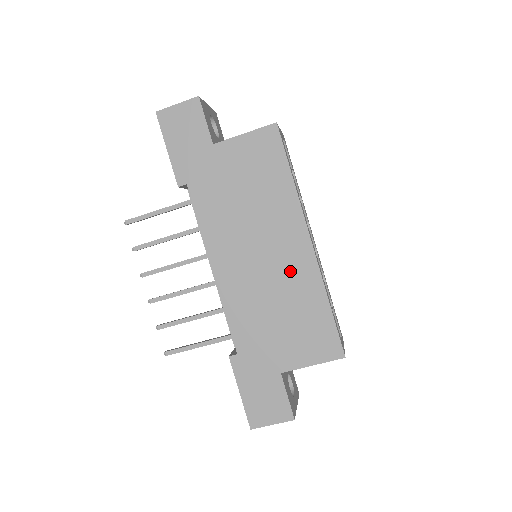
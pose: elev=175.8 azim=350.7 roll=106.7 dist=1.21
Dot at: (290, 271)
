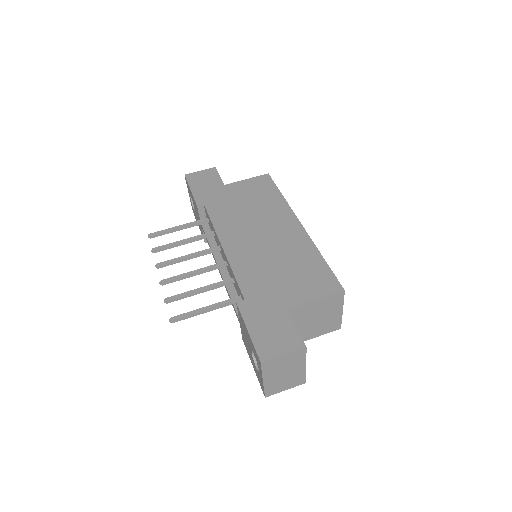
Dot at: (287, 241)
